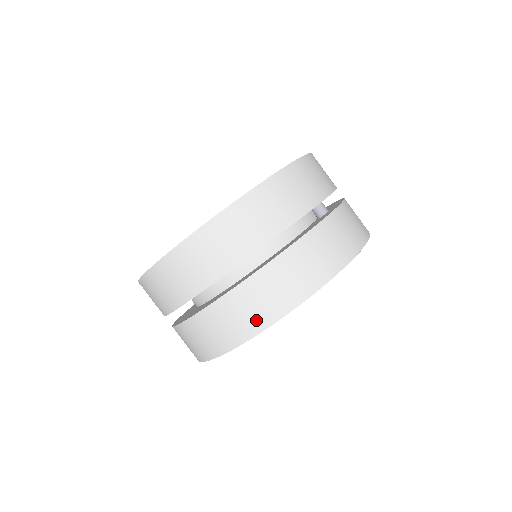
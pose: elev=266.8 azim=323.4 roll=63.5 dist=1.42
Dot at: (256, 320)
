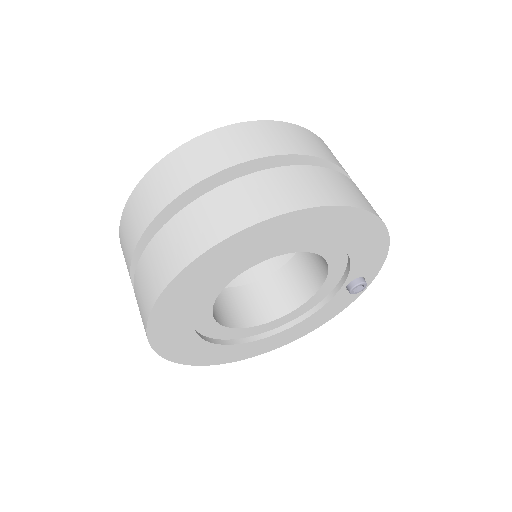
Dot at: (343, 196)
